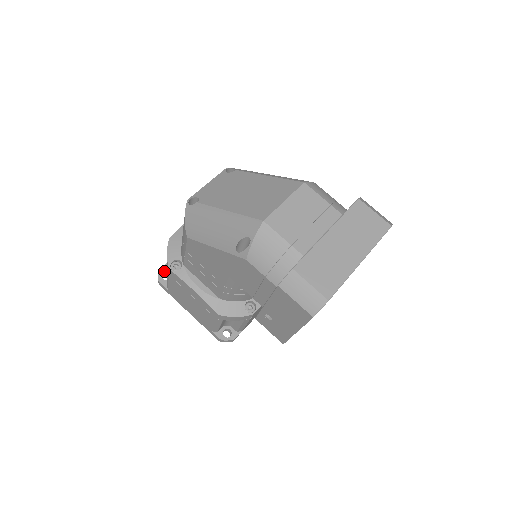
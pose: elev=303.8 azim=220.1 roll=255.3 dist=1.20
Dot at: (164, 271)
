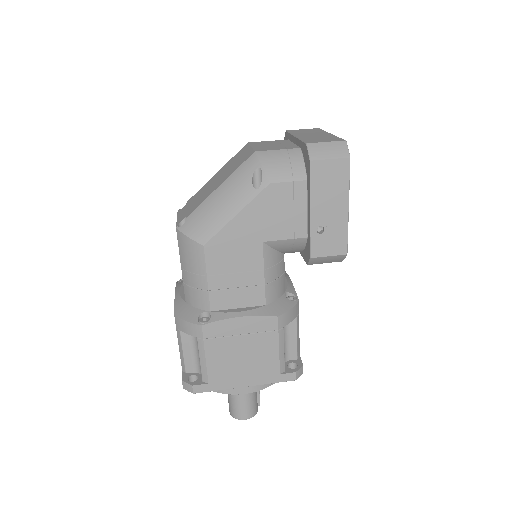
Dot at: (187, 377)
